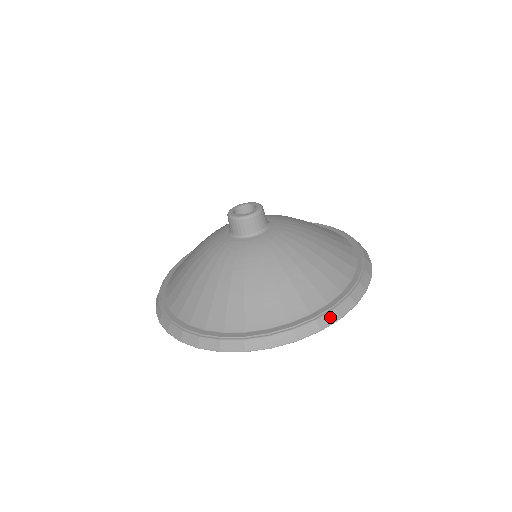
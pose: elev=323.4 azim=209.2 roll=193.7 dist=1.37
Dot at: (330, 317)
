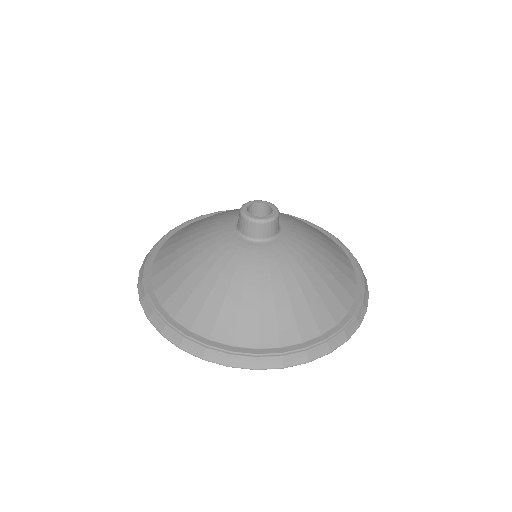
Dot at: (339, 339)
